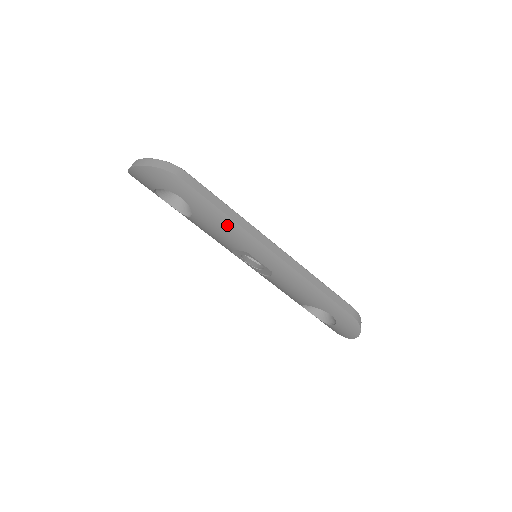
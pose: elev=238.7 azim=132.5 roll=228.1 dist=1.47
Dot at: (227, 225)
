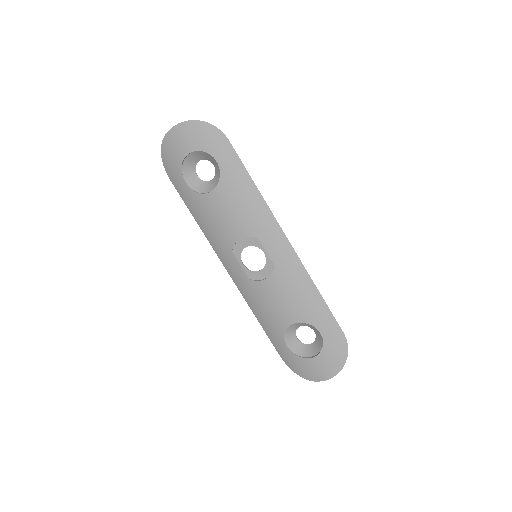
Dot at: (251, 198)
